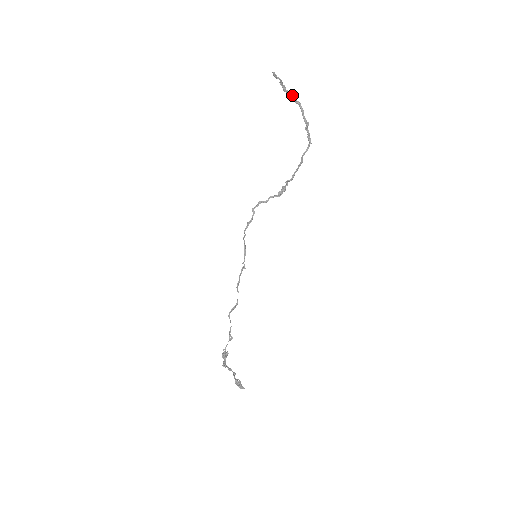
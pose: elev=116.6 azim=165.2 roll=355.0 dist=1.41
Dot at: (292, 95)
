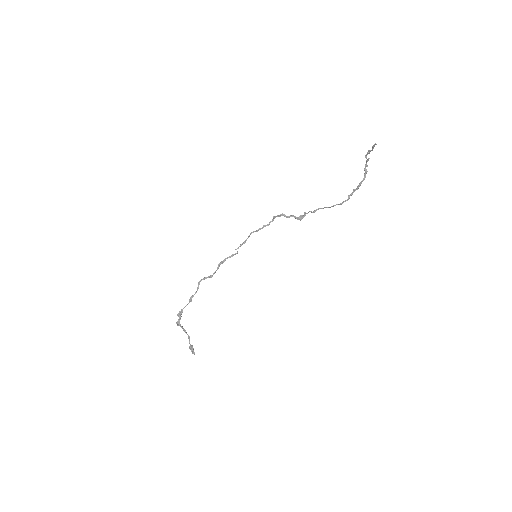
Dot at: occluded
